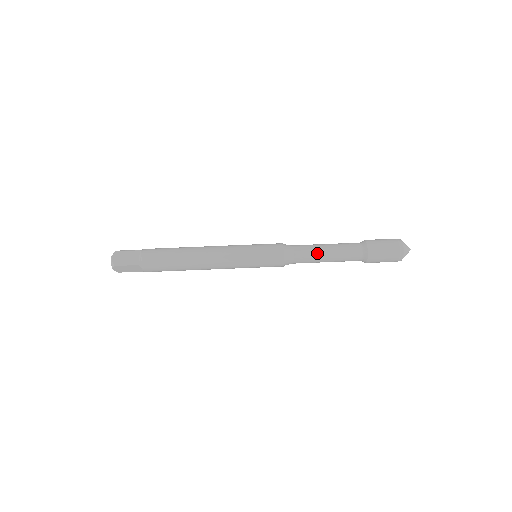
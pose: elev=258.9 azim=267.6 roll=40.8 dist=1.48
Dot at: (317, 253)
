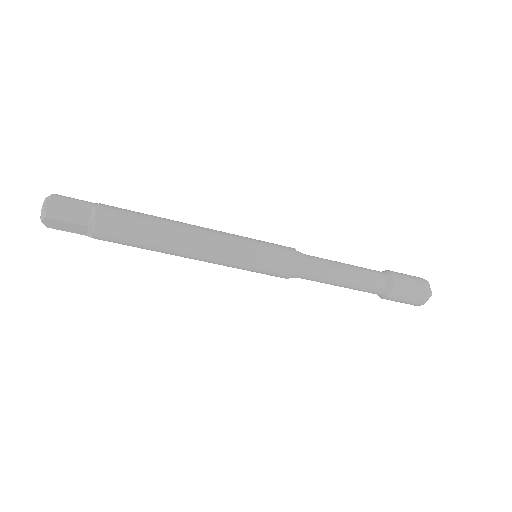
Dot at: occluded
